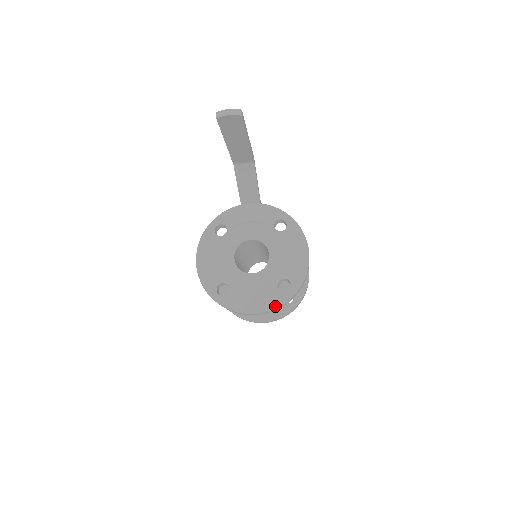
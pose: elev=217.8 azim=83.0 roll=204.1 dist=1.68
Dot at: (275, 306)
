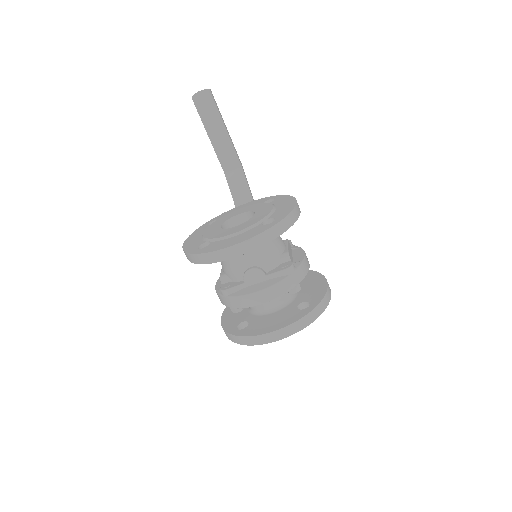
Dot at: (257, 234)
